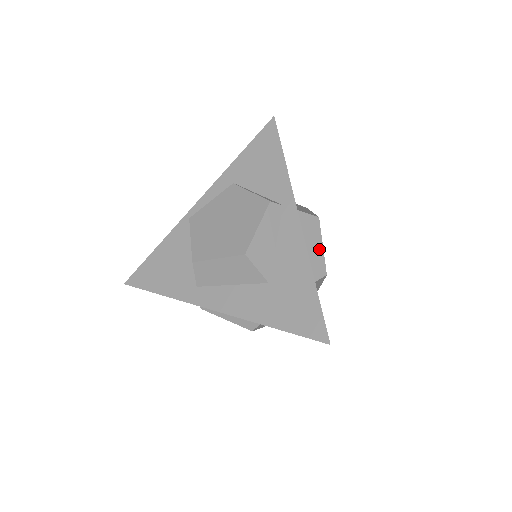
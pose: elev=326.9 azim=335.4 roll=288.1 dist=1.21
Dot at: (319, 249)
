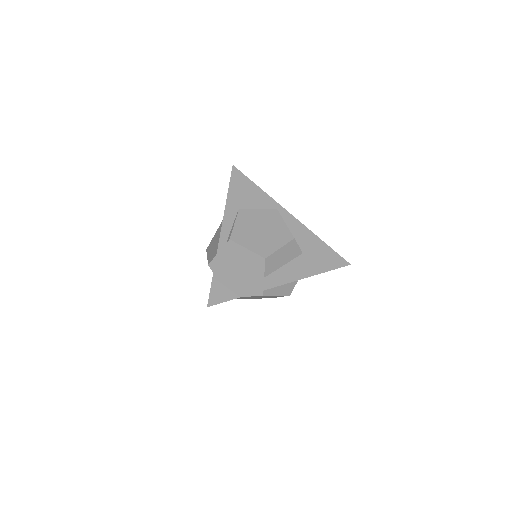
Dot at: occluded
